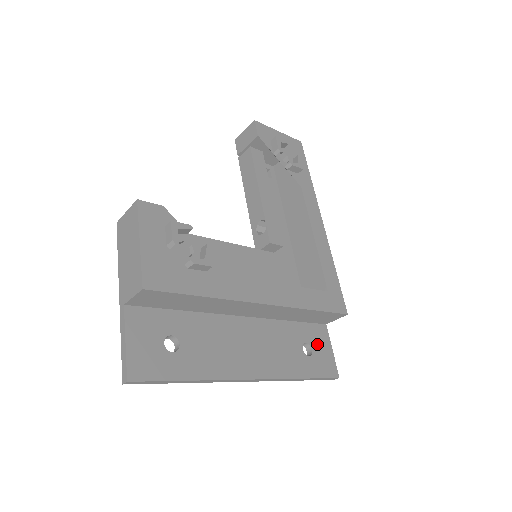
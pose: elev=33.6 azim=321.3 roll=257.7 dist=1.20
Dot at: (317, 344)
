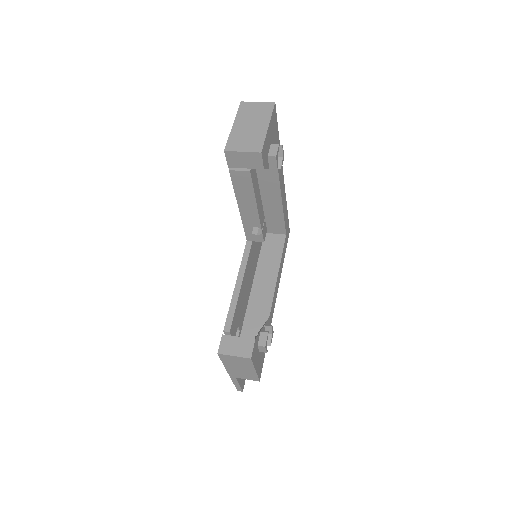
Dot at: occluded
